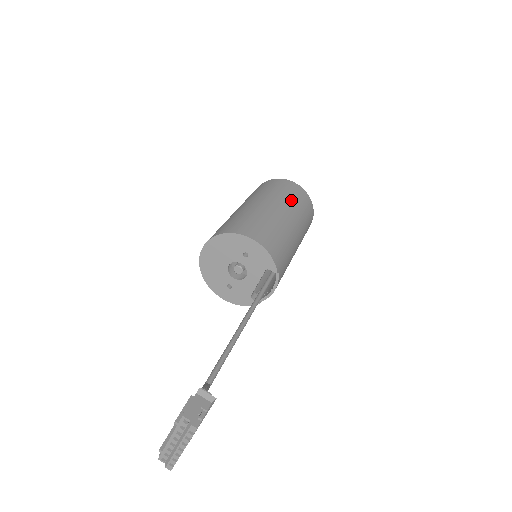
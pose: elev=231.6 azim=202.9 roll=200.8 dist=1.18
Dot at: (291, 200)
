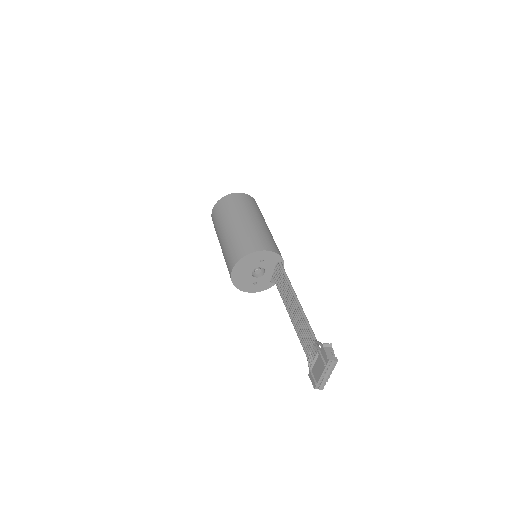
Dot at: (250, 208)
